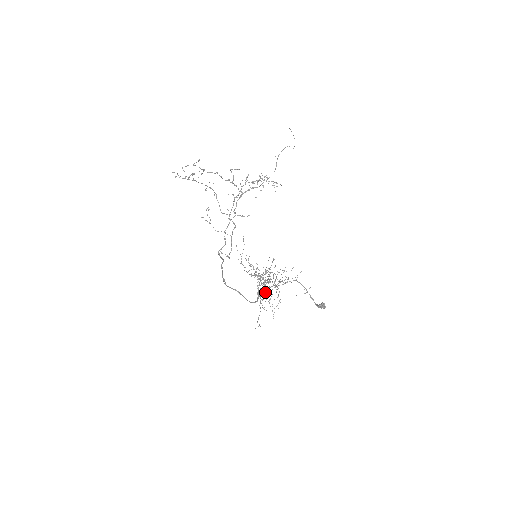
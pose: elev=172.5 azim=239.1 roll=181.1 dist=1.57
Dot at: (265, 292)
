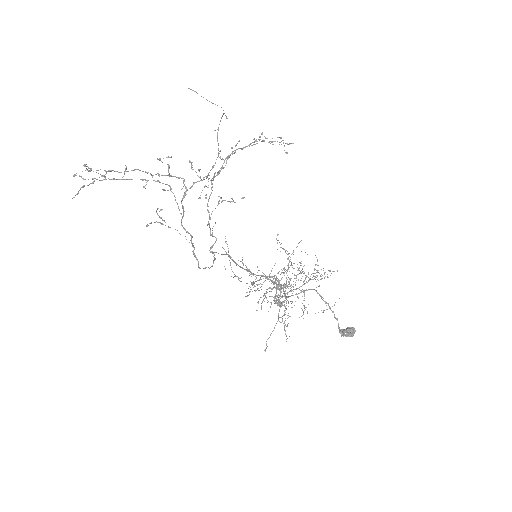
Dot at: (279, 300)
